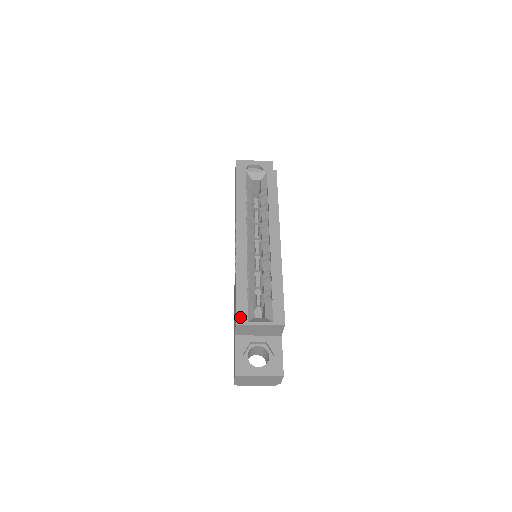
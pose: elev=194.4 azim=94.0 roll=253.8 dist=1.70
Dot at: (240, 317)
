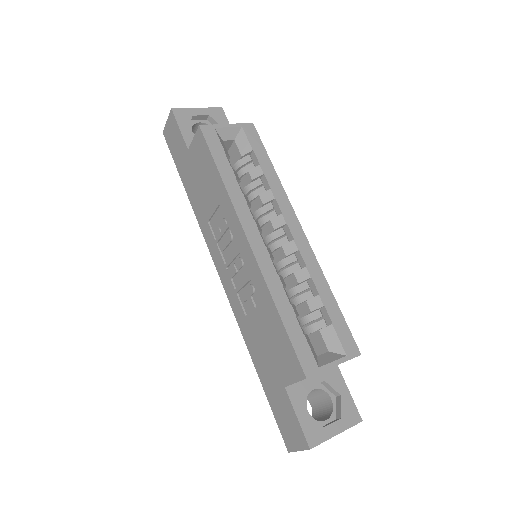
Dot at: (307, 364)
